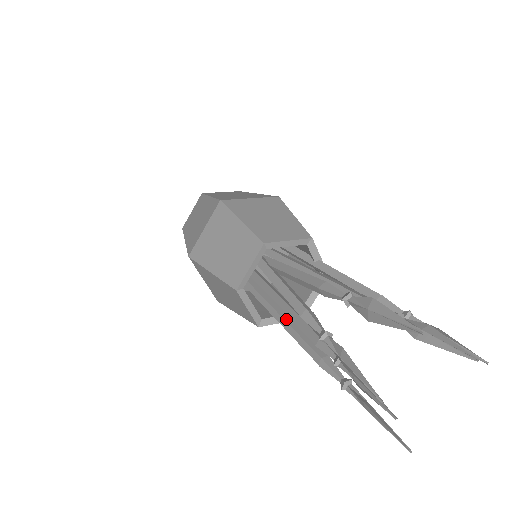
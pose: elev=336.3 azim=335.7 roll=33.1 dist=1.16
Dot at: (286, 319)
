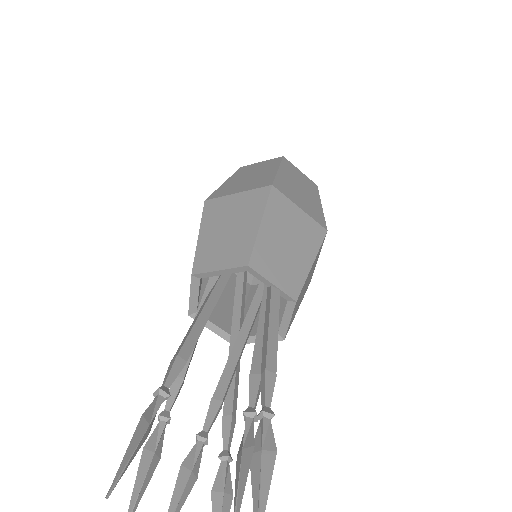
Dot at: occluded
